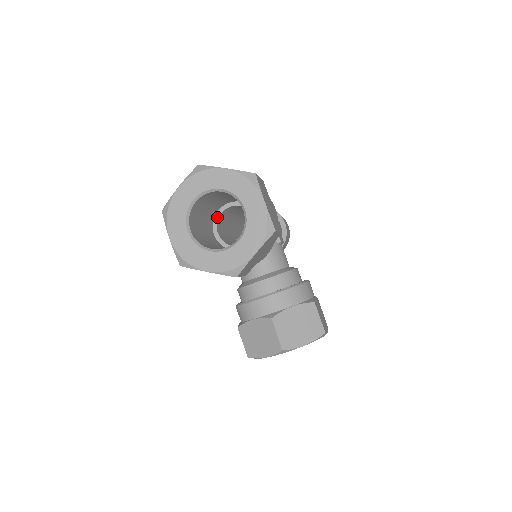
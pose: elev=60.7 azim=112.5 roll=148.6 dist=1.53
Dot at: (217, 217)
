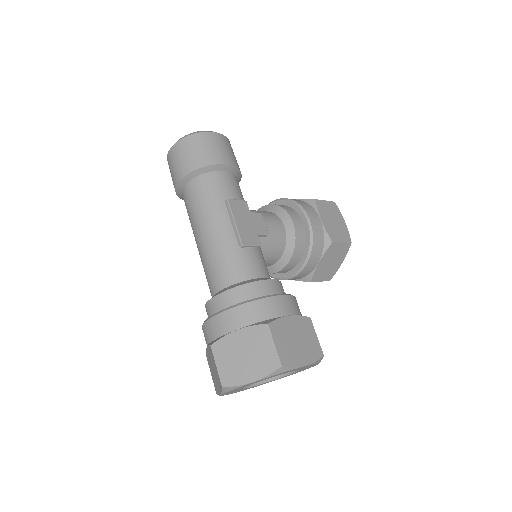
Dot at: occluded
